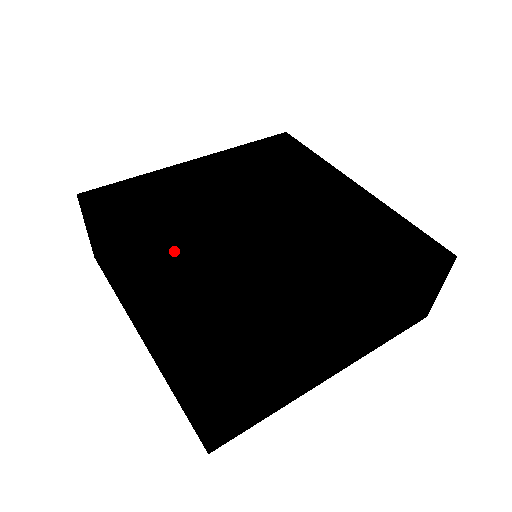
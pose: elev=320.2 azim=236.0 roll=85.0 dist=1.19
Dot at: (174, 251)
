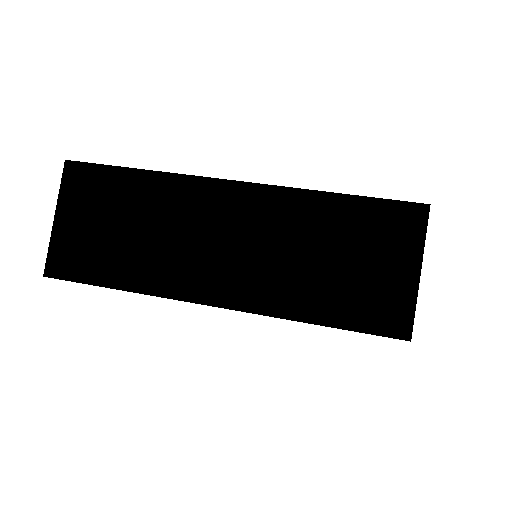
Dot at: occluded
